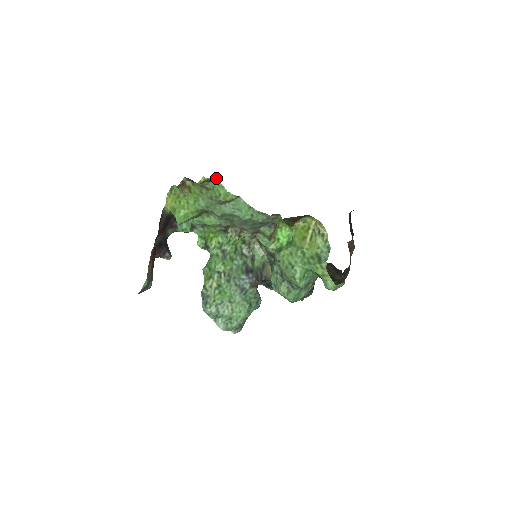
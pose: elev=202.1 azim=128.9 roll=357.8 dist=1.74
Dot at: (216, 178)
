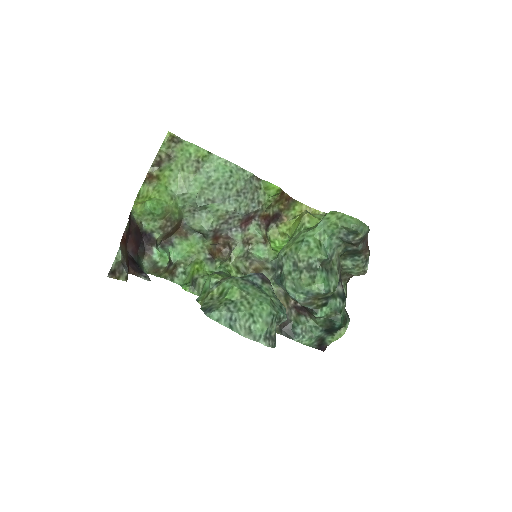
Dot at: (182, 139)
